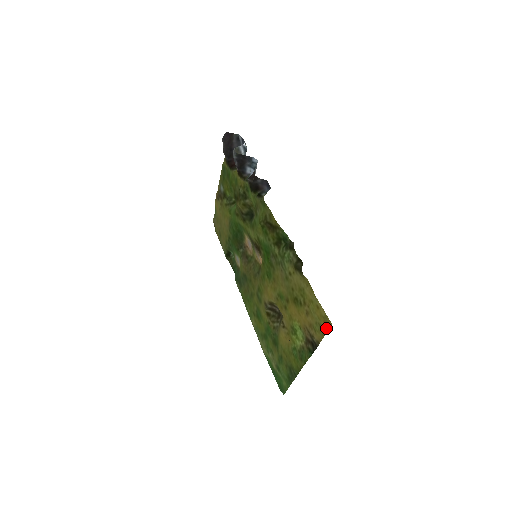
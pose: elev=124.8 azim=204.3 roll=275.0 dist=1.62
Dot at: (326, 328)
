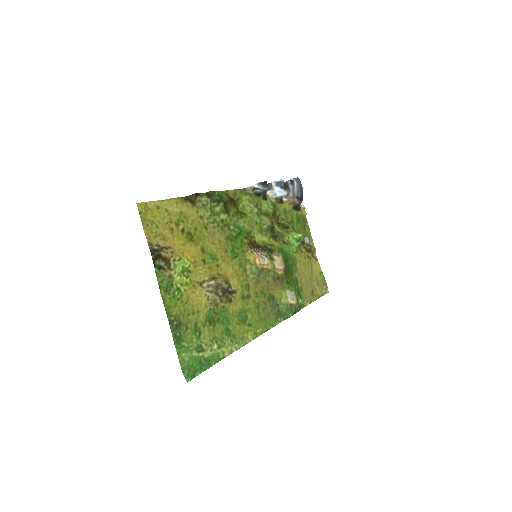
Dot at: (143, 215)
